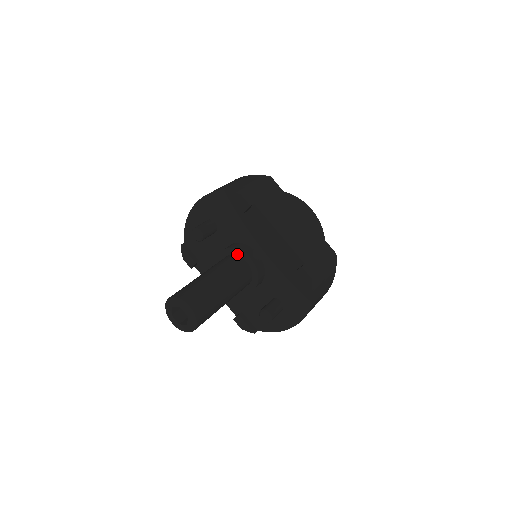
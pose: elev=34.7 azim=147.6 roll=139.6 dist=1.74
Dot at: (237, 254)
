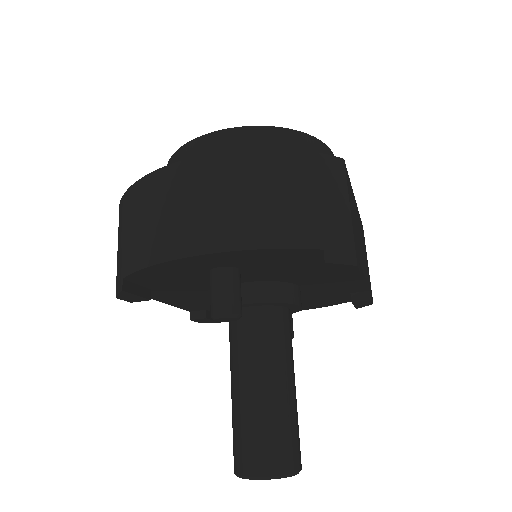
Dot at: (278, 305)
